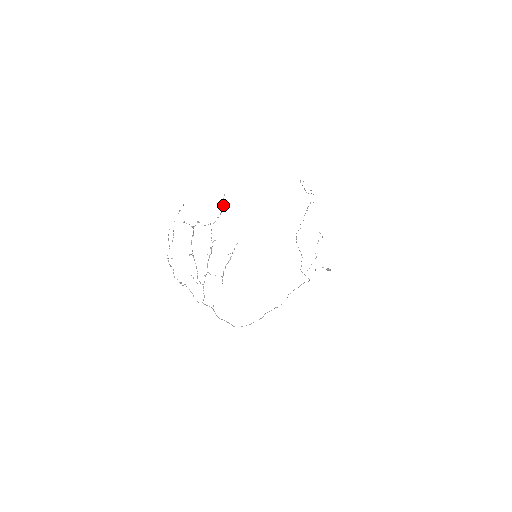
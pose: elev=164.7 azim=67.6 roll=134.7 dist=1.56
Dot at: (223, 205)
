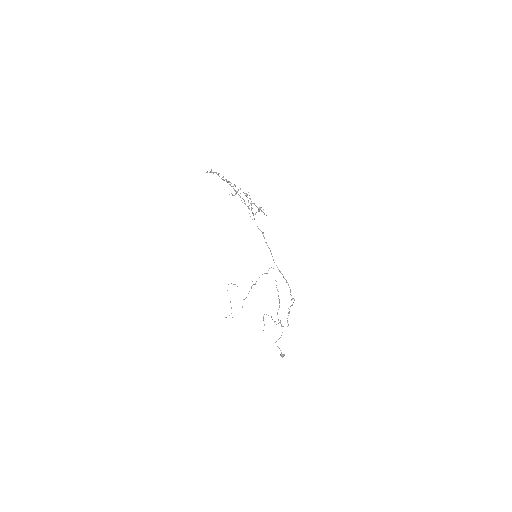
Dot at: (233, 195)
